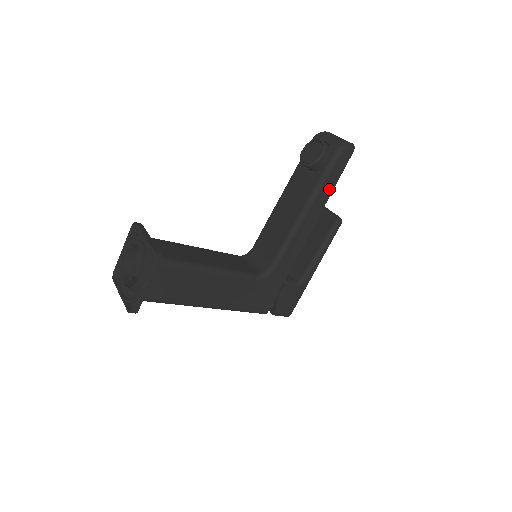
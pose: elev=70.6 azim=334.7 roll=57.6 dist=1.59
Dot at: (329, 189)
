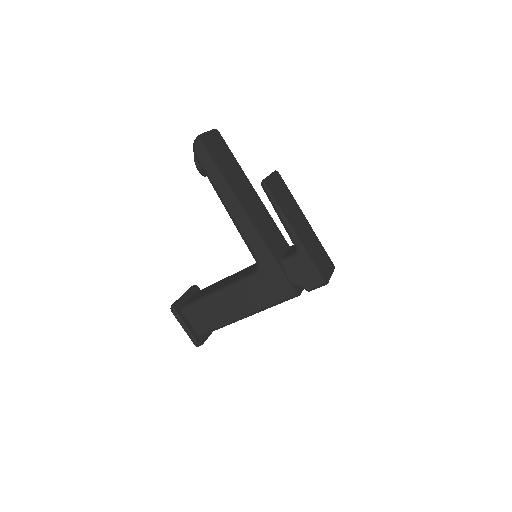
Dot at: (220, 178)
